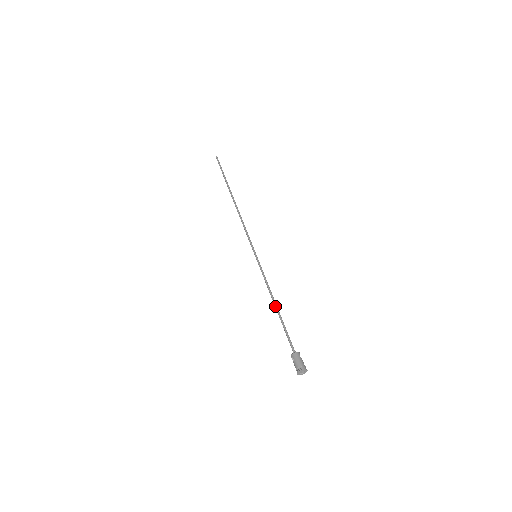
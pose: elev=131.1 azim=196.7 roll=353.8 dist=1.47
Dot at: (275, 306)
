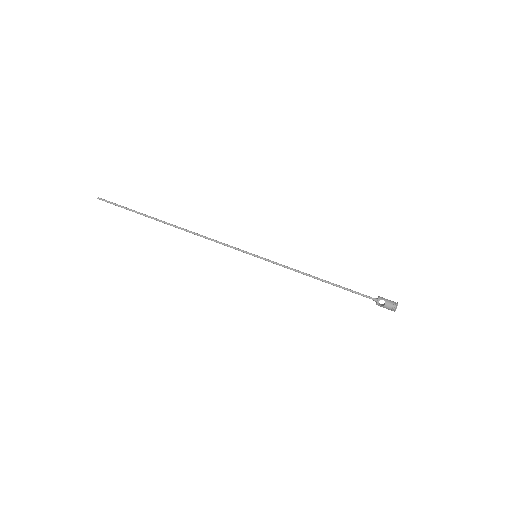
Dot at: (322, 279)
